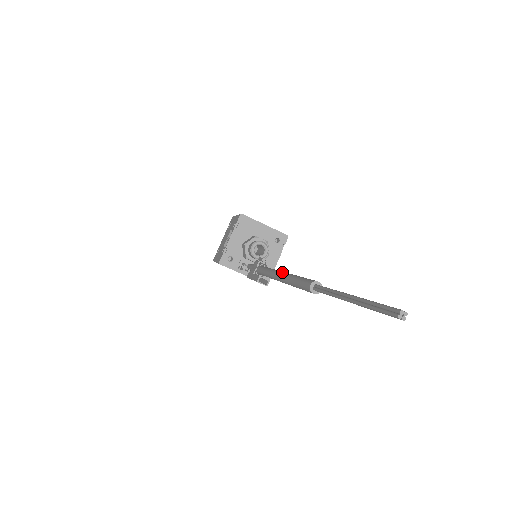
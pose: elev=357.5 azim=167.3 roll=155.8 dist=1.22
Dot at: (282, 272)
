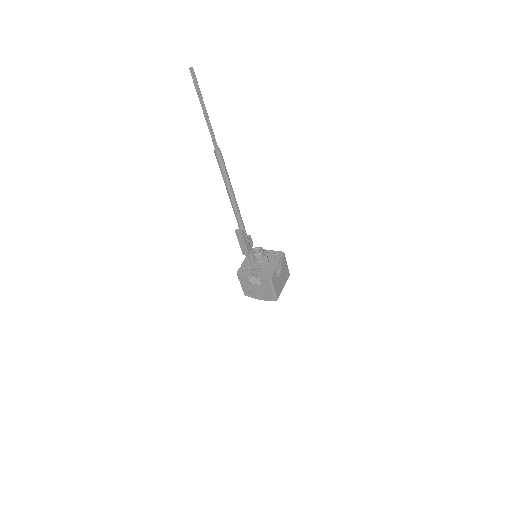
Dot at: occluded
